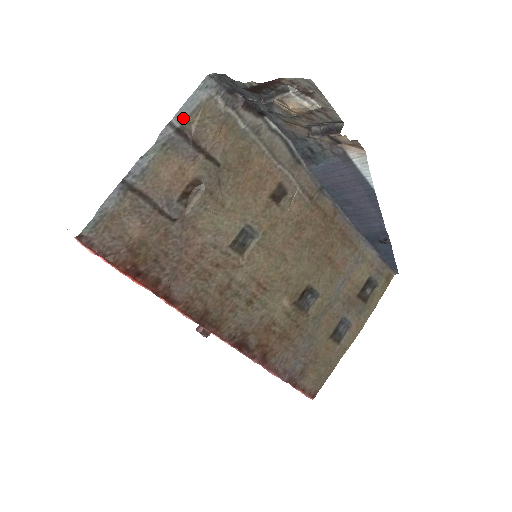
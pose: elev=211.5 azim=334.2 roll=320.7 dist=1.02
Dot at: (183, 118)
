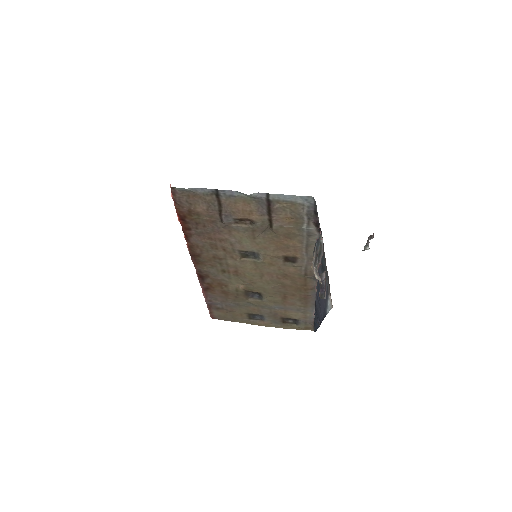
Dot at: (277, 198)
